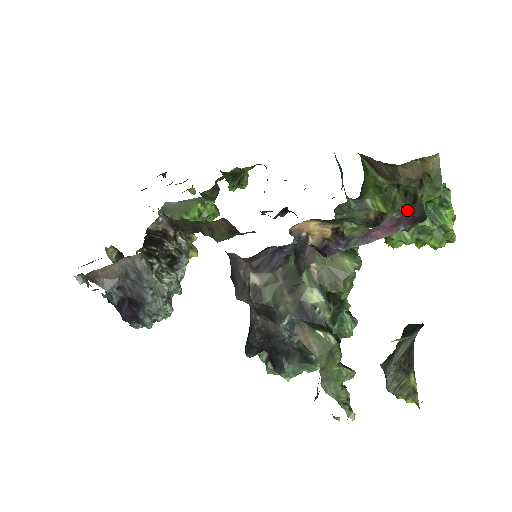
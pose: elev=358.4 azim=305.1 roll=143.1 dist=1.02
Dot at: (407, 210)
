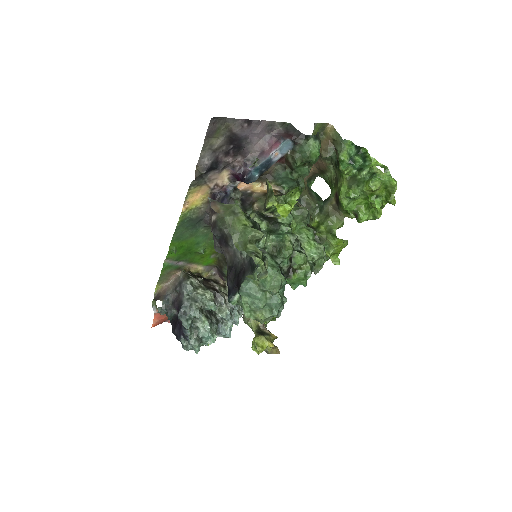
Dot at: (282, 131)
